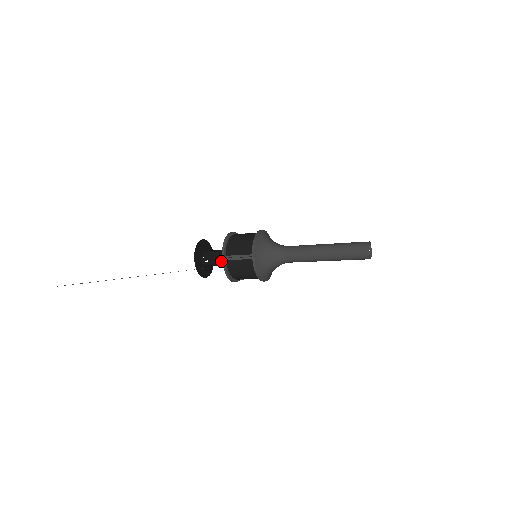
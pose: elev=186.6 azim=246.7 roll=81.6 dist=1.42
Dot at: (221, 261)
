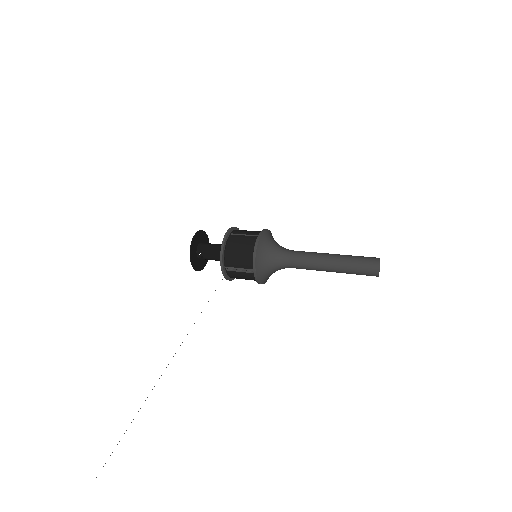
Dot at: (219, 260)
